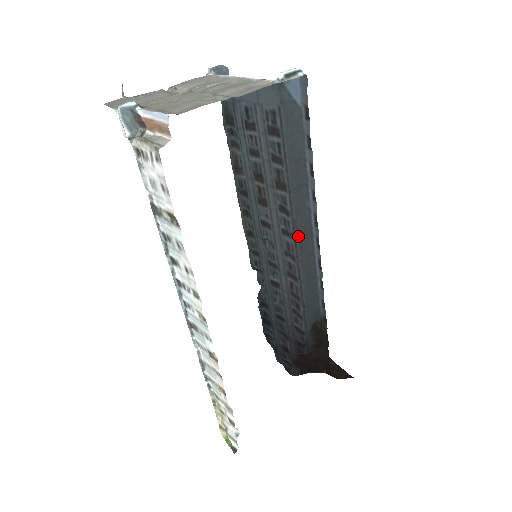
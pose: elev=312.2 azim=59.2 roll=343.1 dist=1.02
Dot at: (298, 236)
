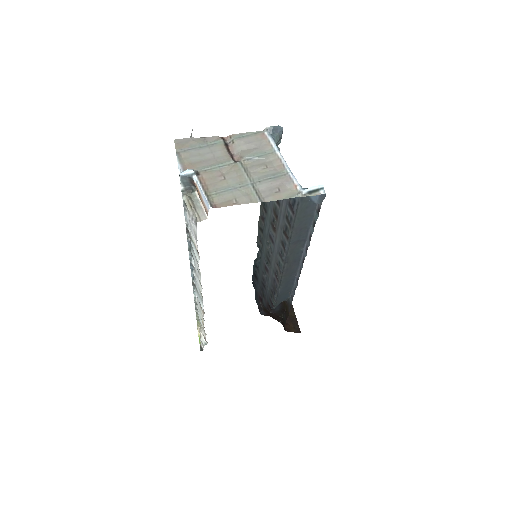
Dot at: (287, 263)
